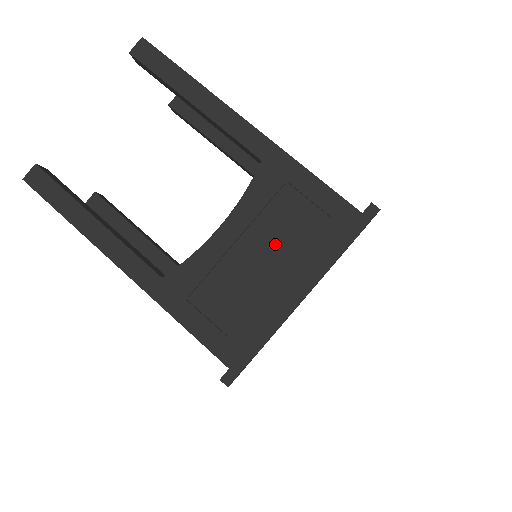
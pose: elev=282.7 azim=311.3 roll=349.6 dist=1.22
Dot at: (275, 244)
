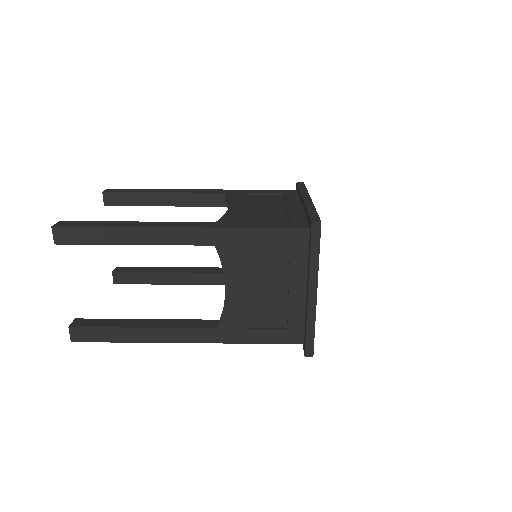
Dot at: (268, 204)
